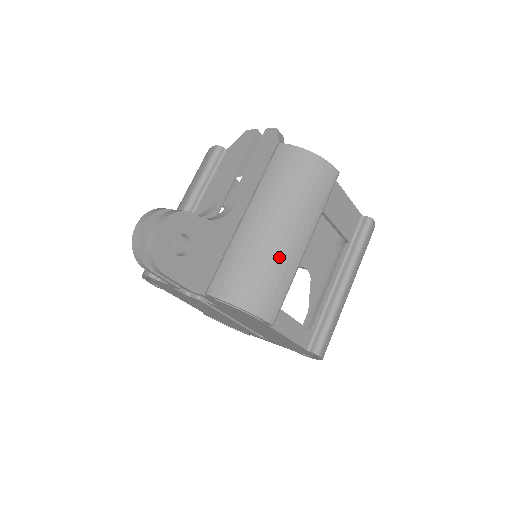
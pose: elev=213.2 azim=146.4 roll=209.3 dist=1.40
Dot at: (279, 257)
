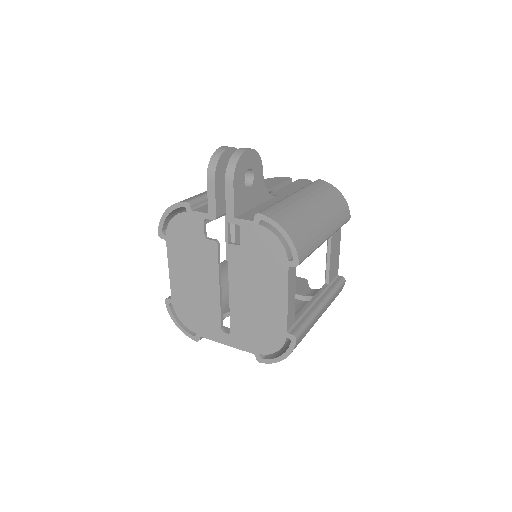
Dot at: (315, 226)
